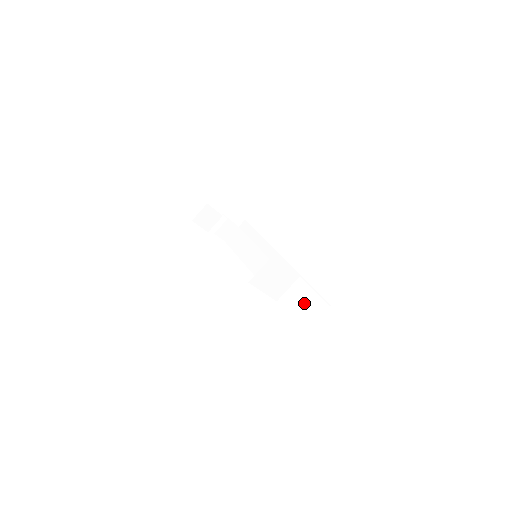
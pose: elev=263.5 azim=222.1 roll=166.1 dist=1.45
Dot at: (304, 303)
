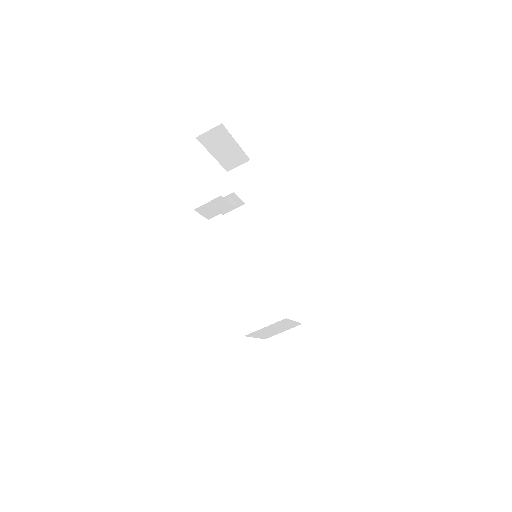
Dot at: (297, 361)
